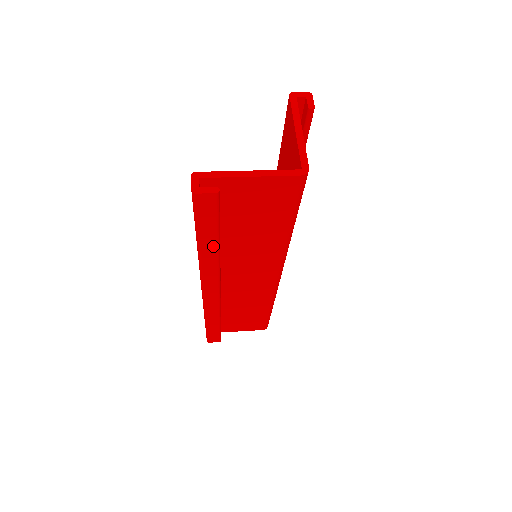
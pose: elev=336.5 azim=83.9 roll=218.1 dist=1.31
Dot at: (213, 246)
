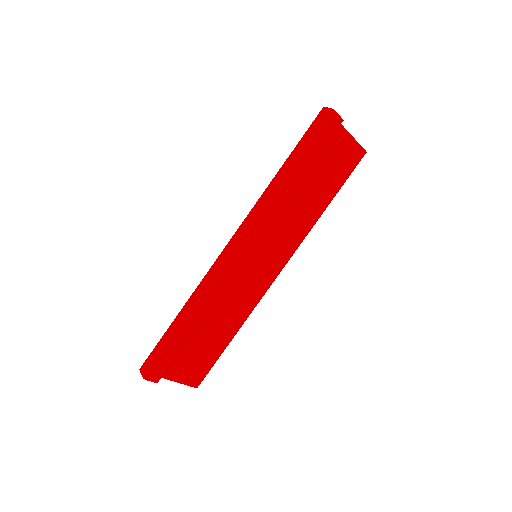
Dot at: (298, 178)
